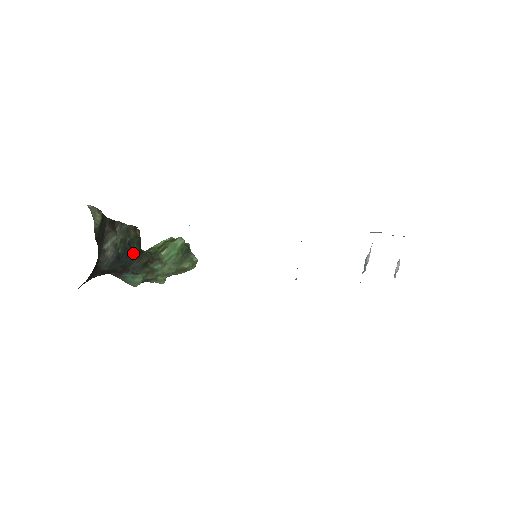
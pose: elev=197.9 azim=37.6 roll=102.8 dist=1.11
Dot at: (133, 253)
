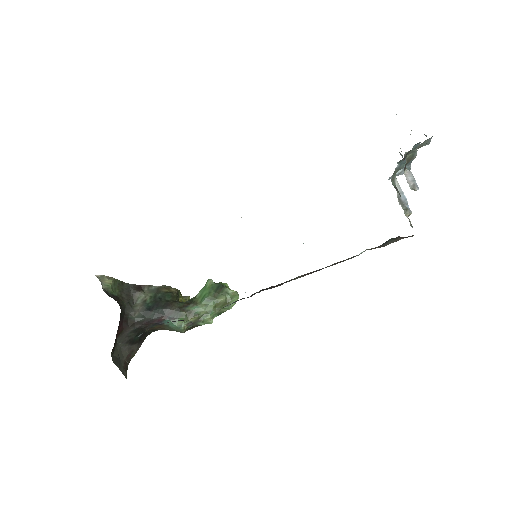
Dot at: (164, 303)
